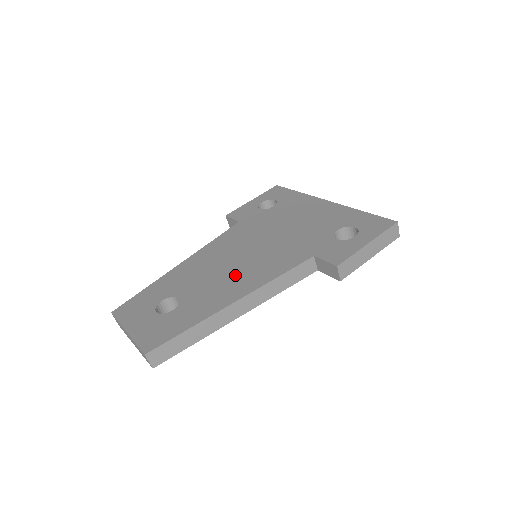
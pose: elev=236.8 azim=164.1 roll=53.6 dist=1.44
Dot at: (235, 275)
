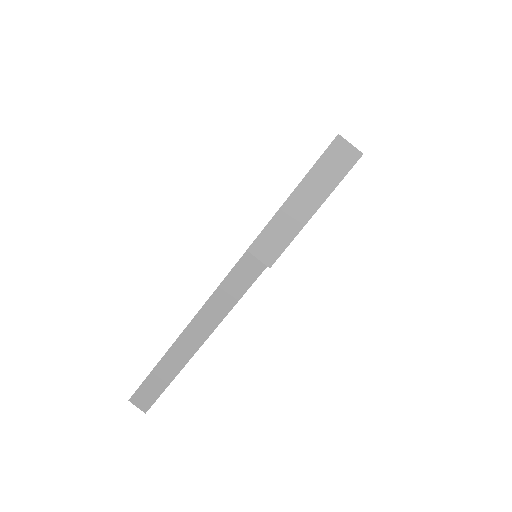
Dot at: occluded
